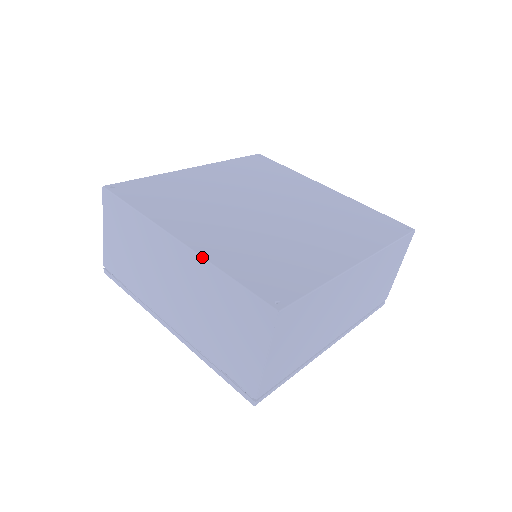
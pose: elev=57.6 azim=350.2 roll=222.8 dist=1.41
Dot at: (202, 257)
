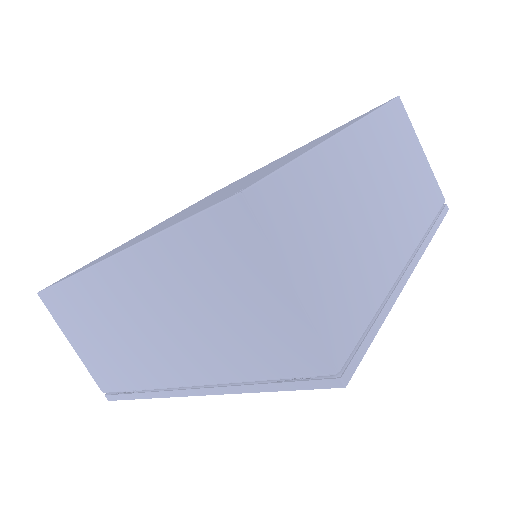
Dot at: (138, 243)
